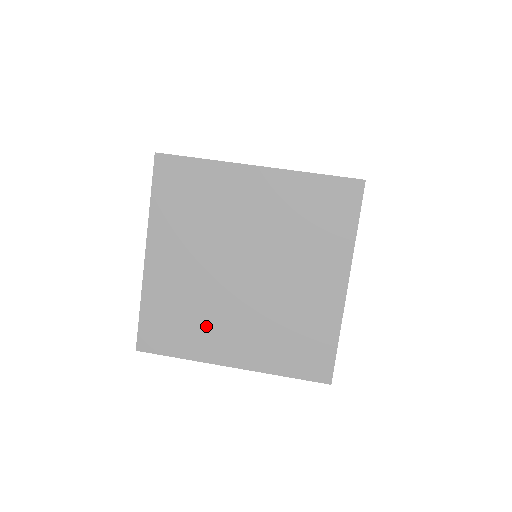
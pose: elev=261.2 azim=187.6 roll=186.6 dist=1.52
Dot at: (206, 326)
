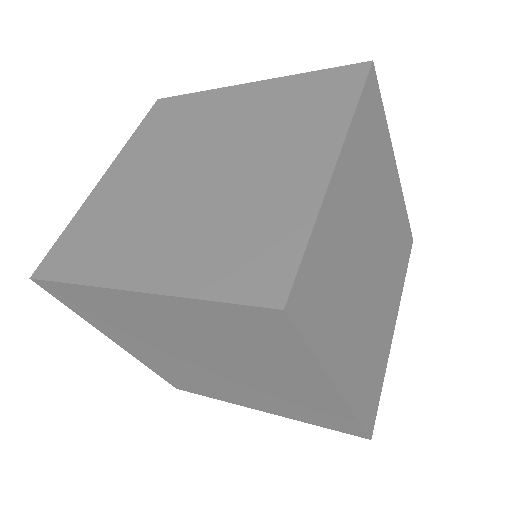
Dot at: (215, 388)
